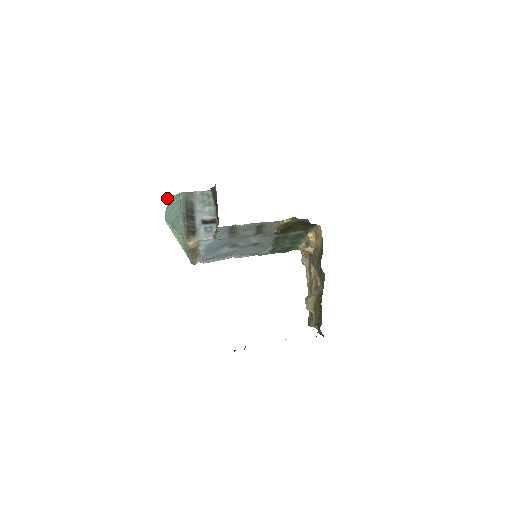
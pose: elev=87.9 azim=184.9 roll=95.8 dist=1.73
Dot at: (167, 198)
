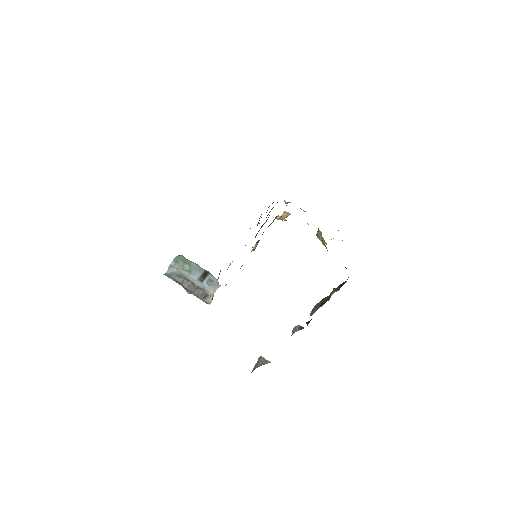
Dot at: occluded
